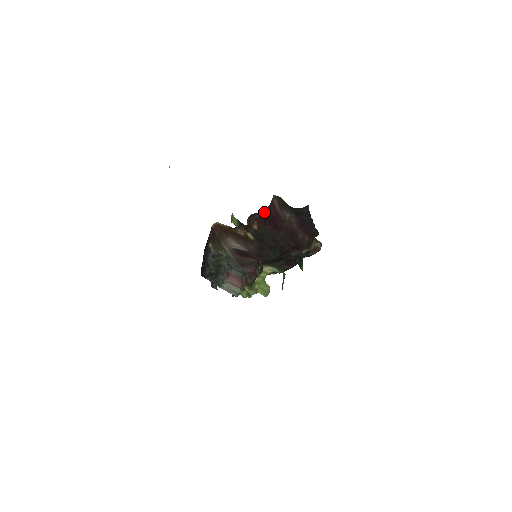
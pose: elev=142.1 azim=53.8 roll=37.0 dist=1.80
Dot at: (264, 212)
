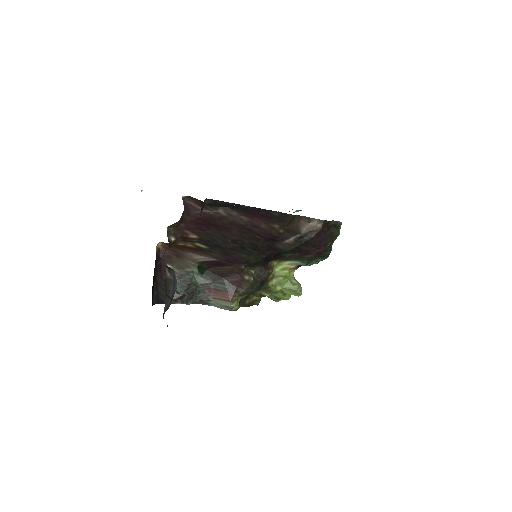
Dot at: (187, 218)
